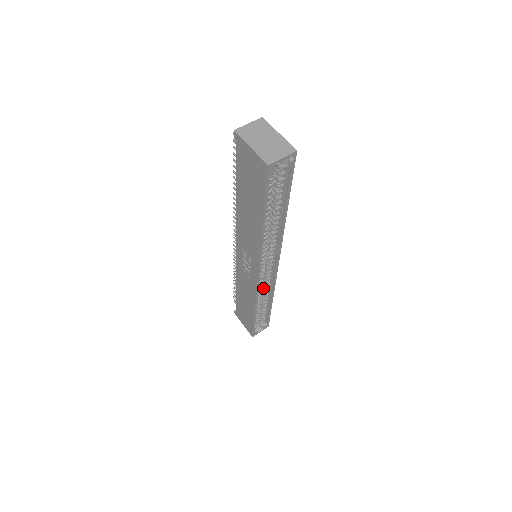
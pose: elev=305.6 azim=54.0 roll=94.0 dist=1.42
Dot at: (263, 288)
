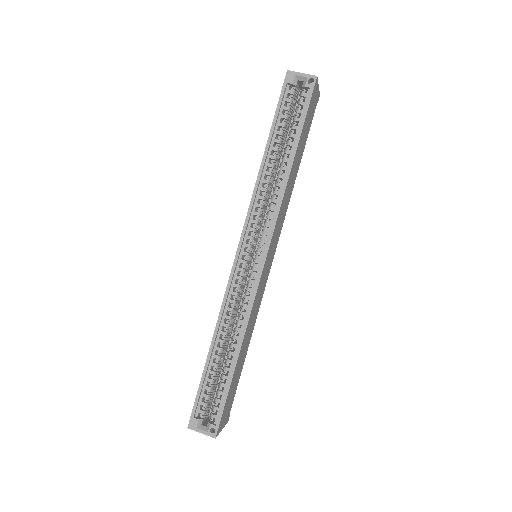
Dot at: (240, 313)
